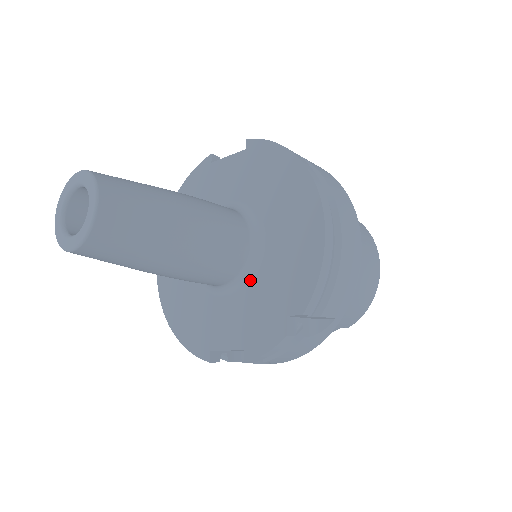
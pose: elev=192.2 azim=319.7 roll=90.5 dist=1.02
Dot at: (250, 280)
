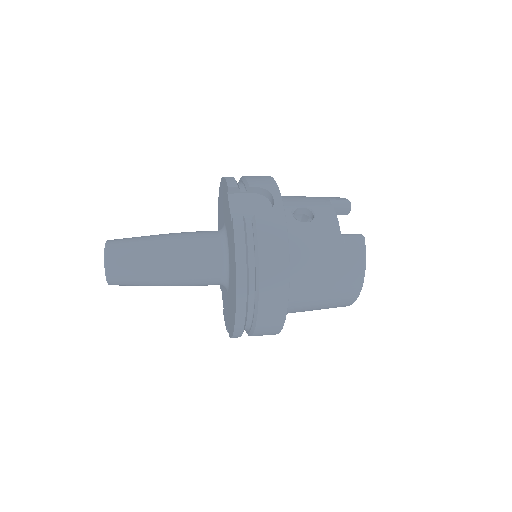
Dot at: occluded
